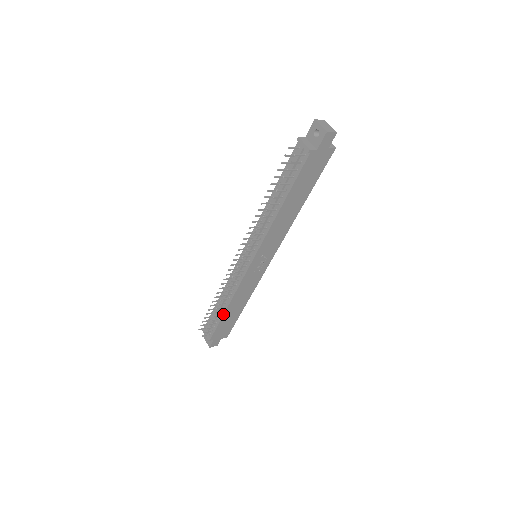
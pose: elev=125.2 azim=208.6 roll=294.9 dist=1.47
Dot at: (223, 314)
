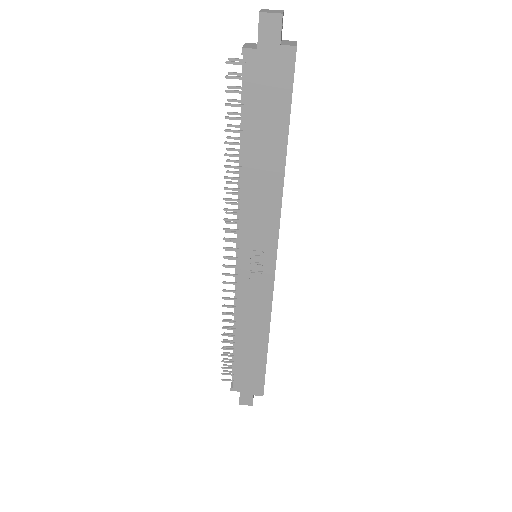
Dot at: occluded
